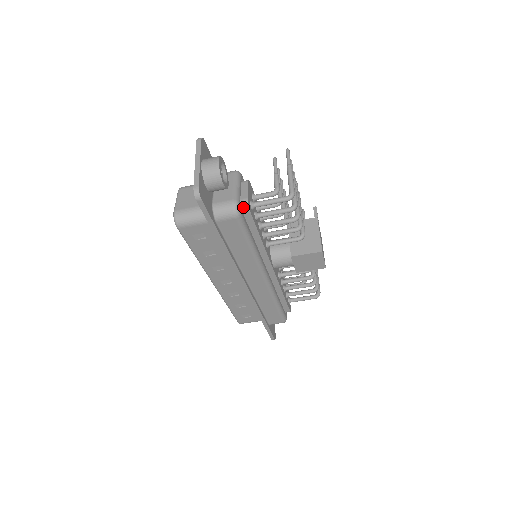
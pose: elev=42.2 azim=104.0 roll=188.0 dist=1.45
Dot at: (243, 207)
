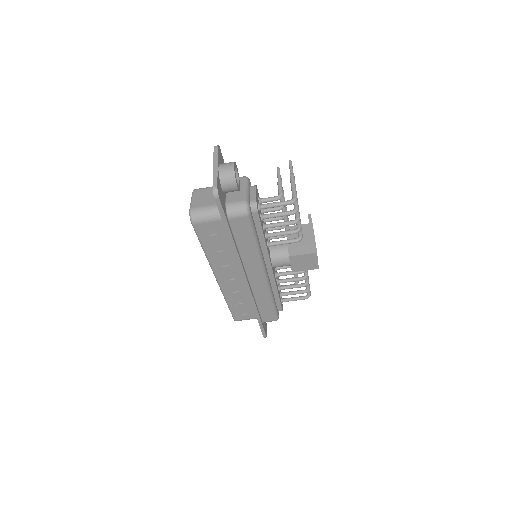
Dot at: (252, 208)
